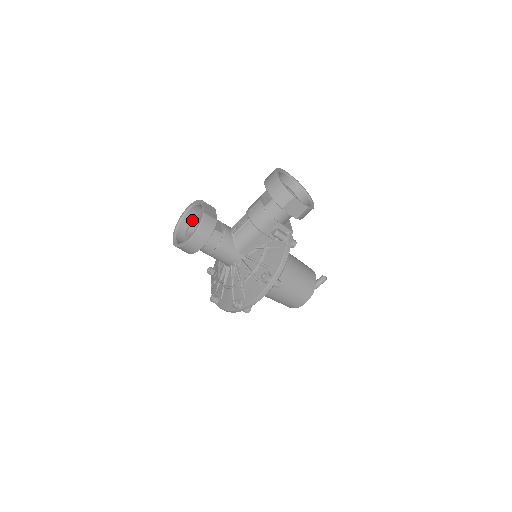
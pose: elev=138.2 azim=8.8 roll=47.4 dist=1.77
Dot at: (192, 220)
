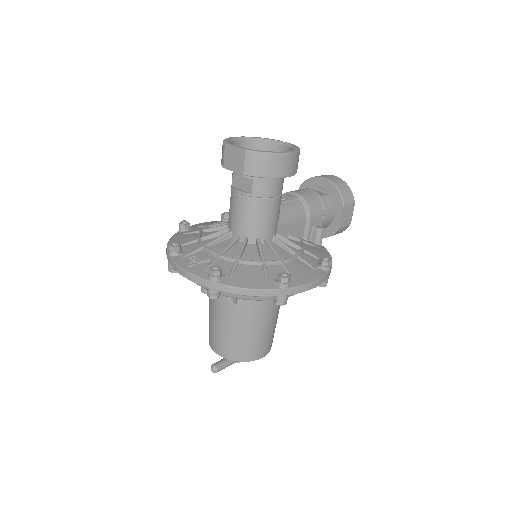
Dot at: occluded
